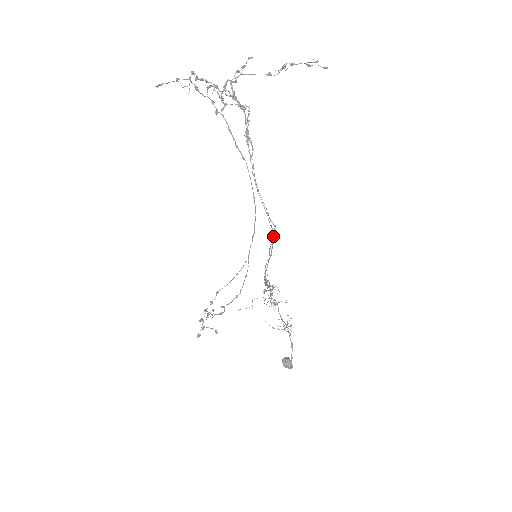
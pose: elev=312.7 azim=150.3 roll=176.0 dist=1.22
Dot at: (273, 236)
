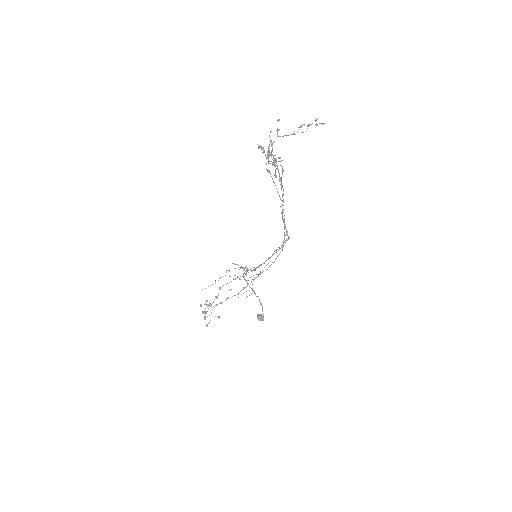
Dot at: occluded
